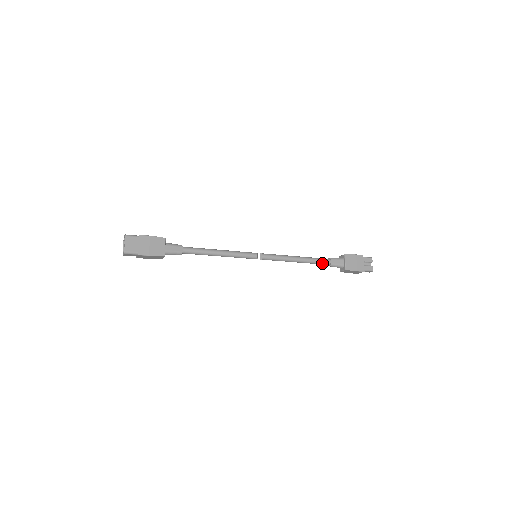
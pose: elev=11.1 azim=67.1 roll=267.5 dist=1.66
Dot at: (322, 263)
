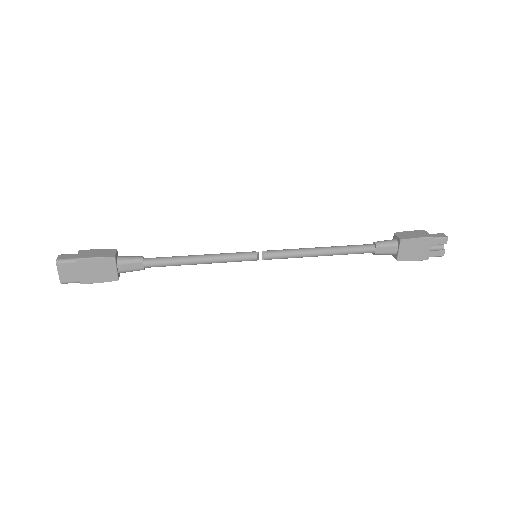
Dot at: (361, 253)
